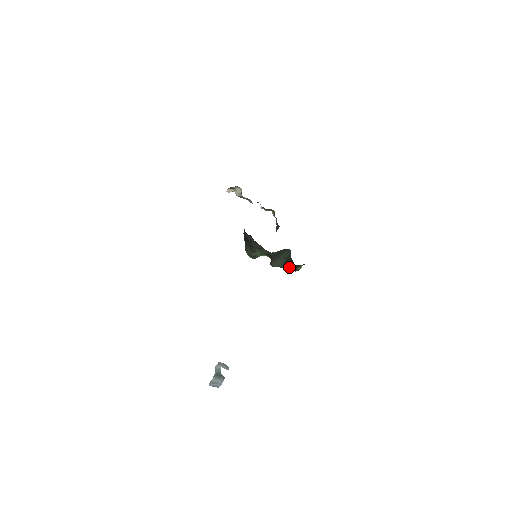
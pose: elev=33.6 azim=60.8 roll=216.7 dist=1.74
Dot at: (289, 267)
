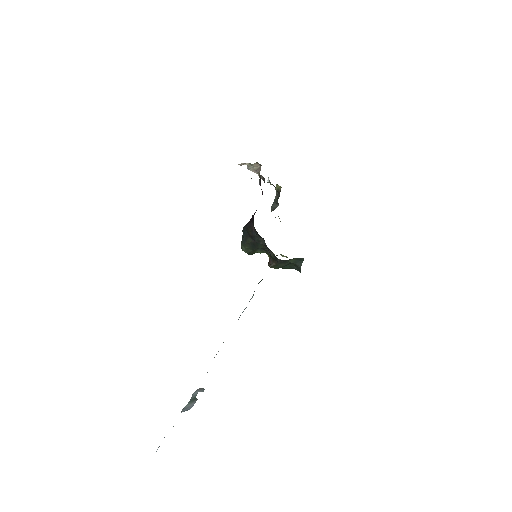
Dot at: (288, 268)
